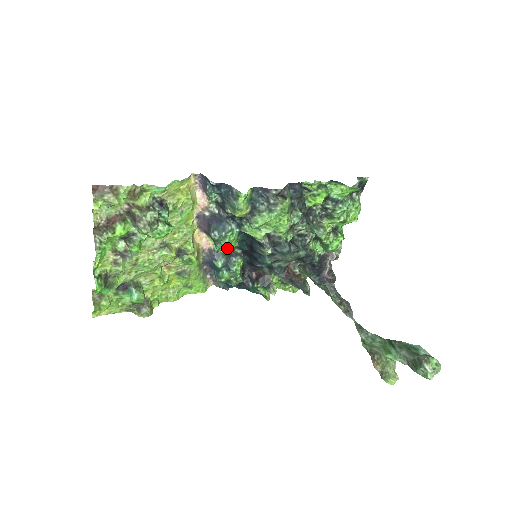
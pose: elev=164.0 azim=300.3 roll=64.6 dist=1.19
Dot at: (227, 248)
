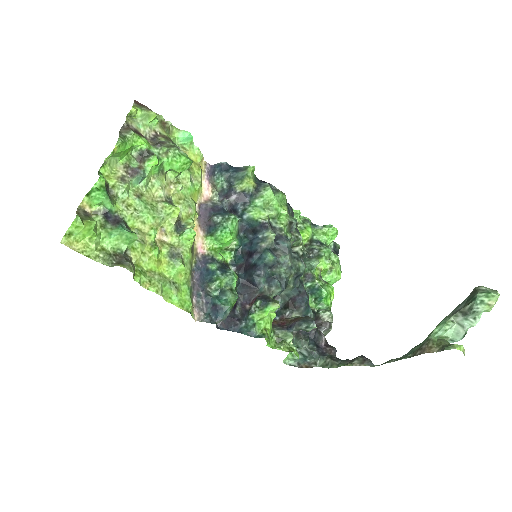
Dot at: (229, 233)
